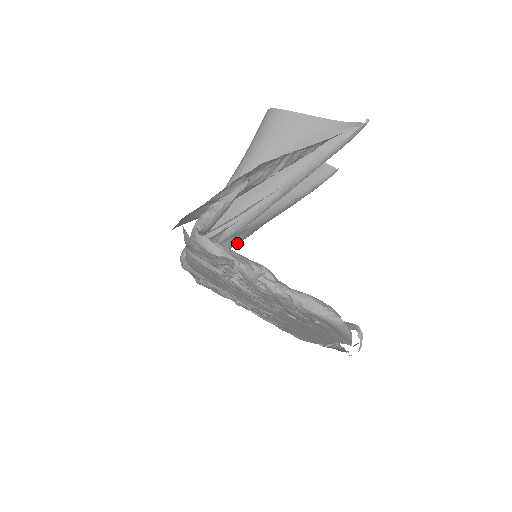
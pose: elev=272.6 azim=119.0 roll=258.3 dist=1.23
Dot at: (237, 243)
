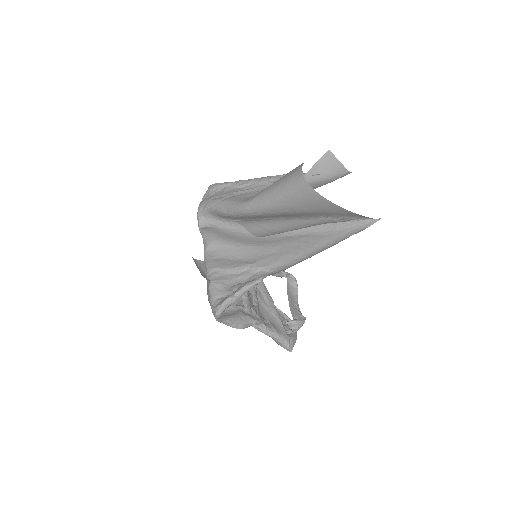
Dot at: occluded
